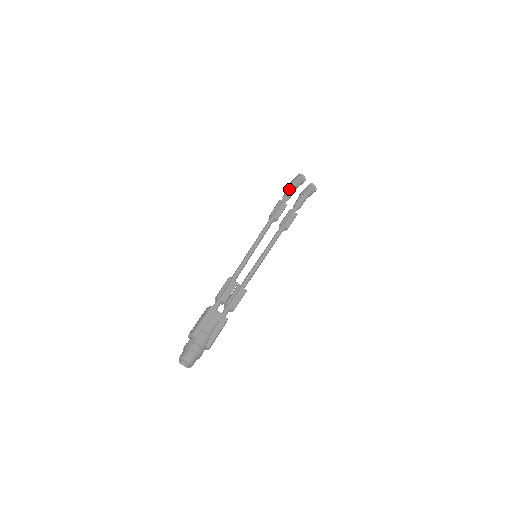
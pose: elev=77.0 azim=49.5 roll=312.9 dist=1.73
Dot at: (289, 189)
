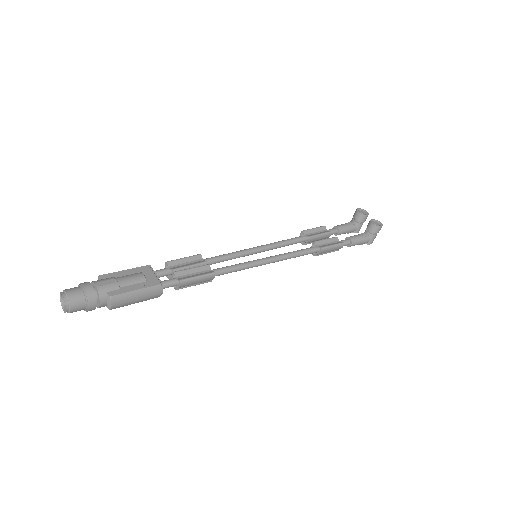
Dot at: occluded
